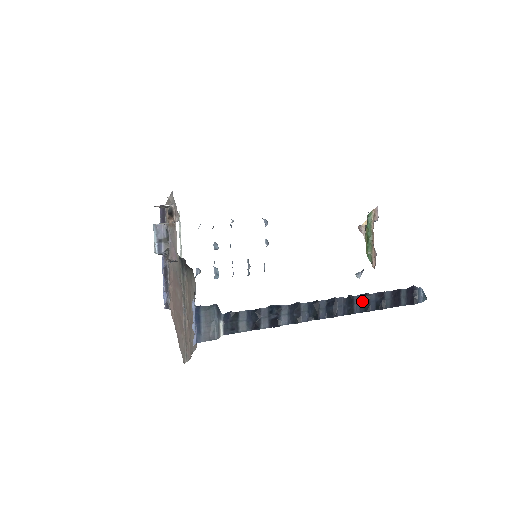
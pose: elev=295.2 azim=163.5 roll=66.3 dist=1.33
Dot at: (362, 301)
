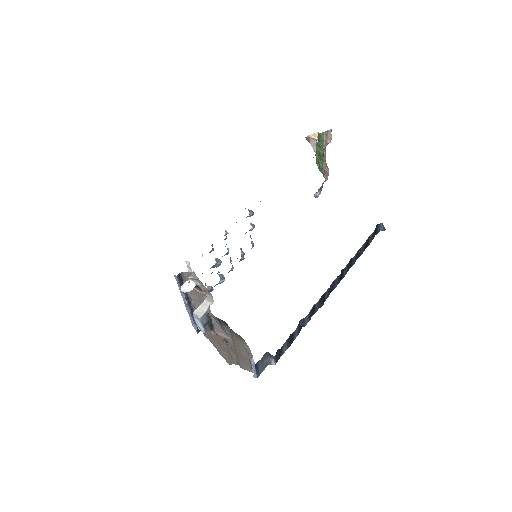
Dot at: (348, 266)
